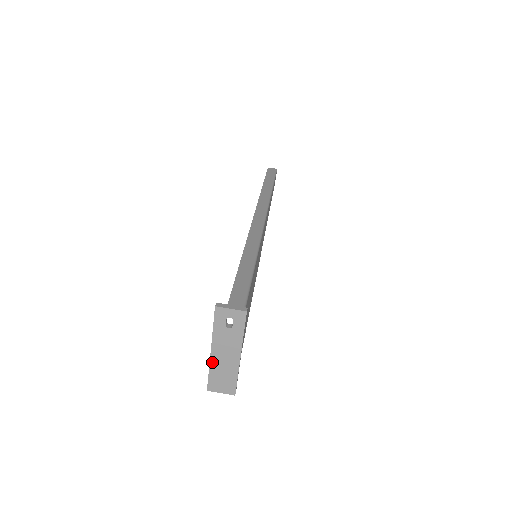
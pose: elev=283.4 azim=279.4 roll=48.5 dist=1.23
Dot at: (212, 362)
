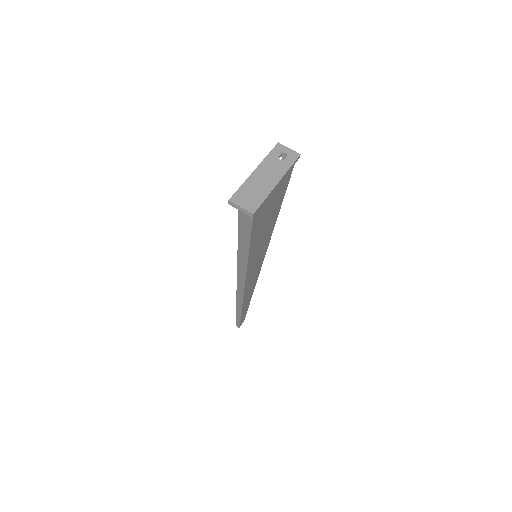
Dot at: (250, 178)
